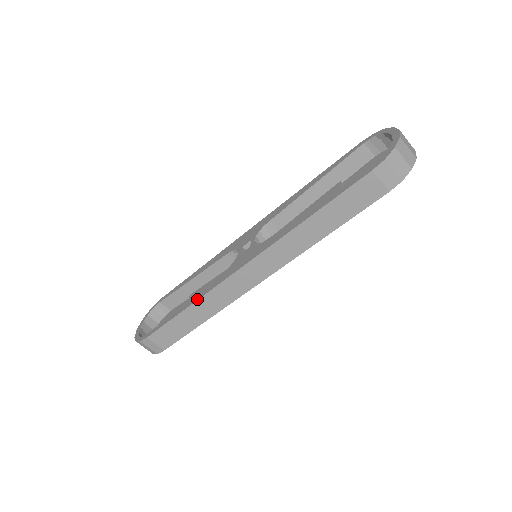
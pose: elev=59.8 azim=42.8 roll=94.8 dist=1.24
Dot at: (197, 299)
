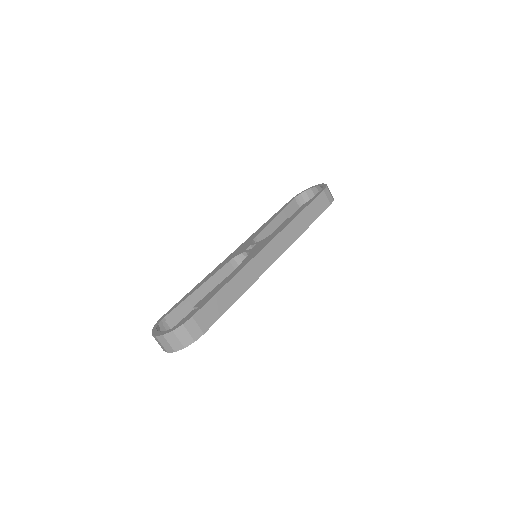
Dot at: (236, 273)
